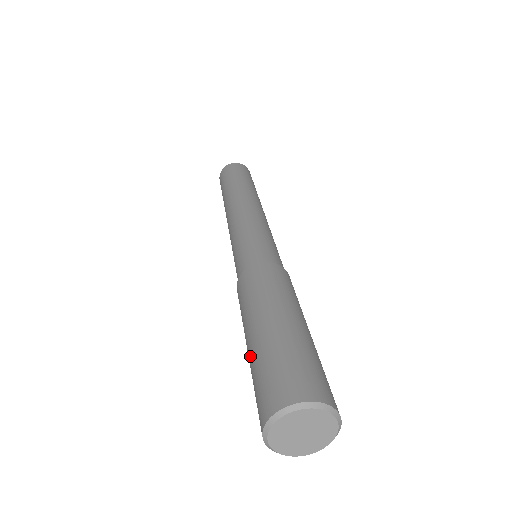
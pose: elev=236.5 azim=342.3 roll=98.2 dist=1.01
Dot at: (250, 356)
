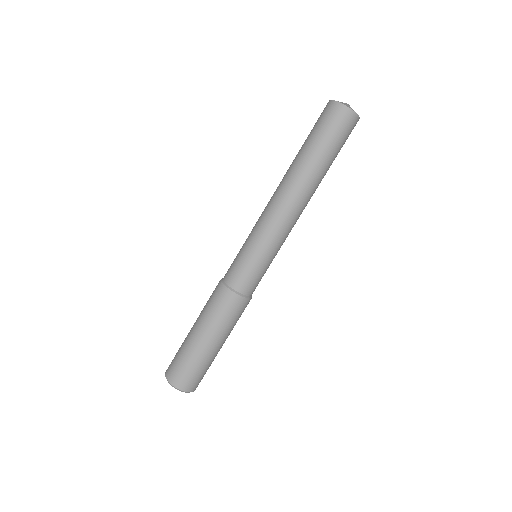
Dot at: (187, 335)
